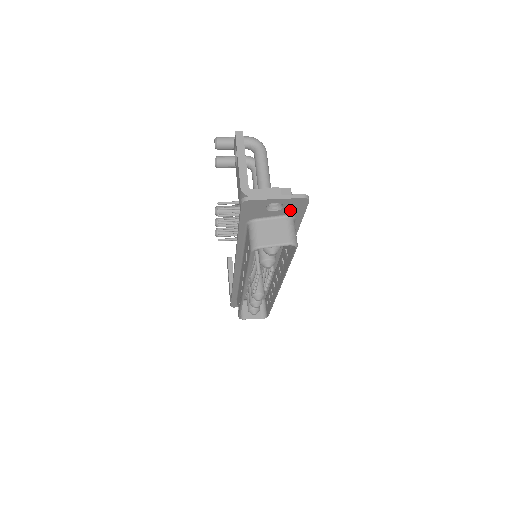
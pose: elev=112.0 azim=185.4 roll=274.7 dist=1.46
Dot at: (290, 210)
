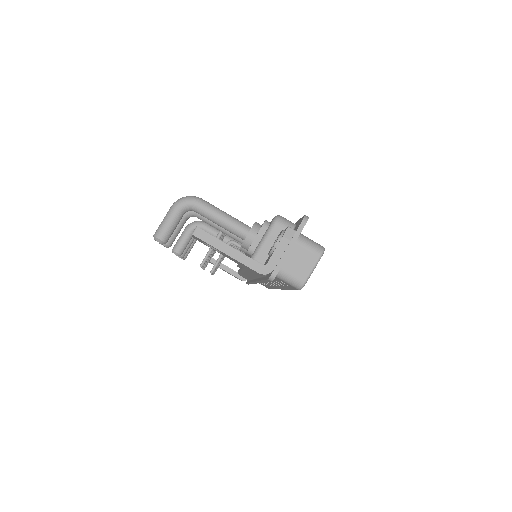
Dot at: occluded
